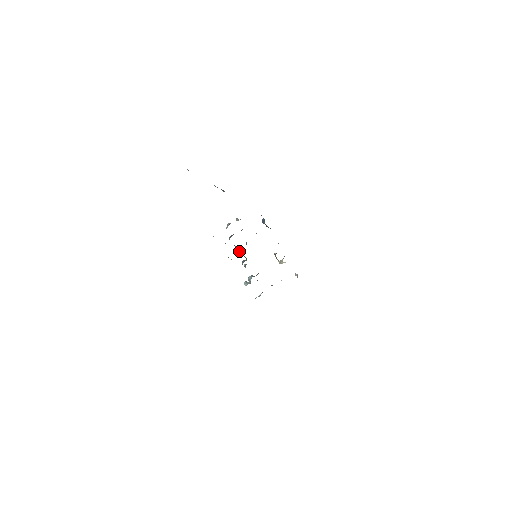
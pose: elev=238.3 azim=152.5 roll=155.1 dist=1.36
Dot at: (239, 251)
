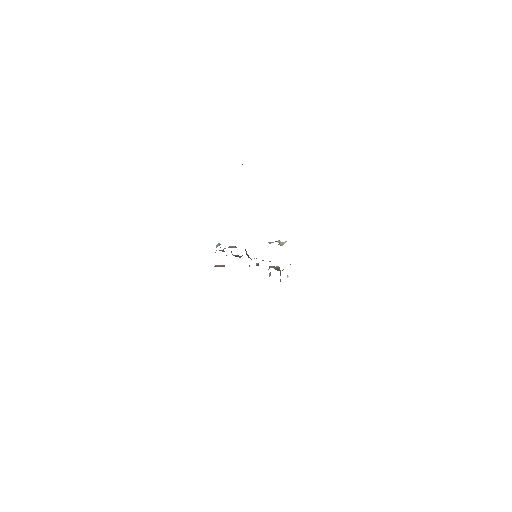
Dot at: occluded
